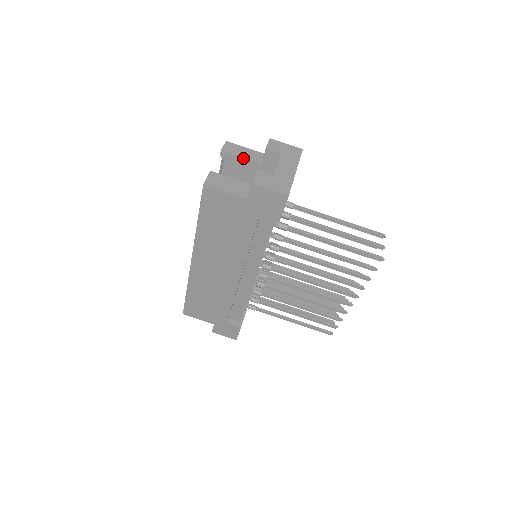
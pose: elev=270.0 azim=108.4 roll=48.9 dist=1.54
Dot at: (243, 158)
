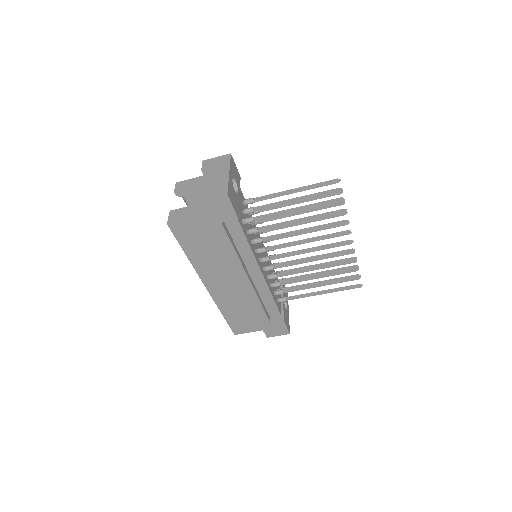
Dot at: (192, 187)
